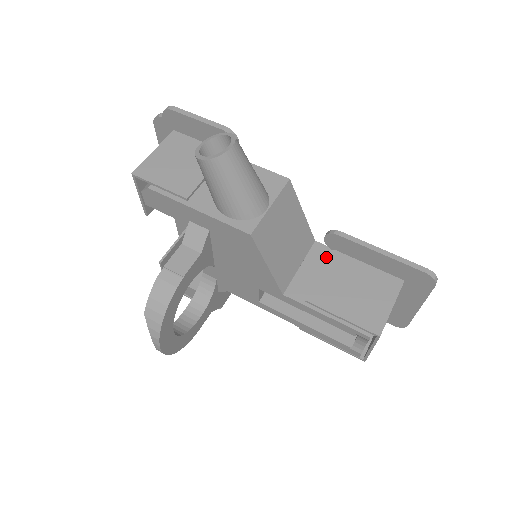
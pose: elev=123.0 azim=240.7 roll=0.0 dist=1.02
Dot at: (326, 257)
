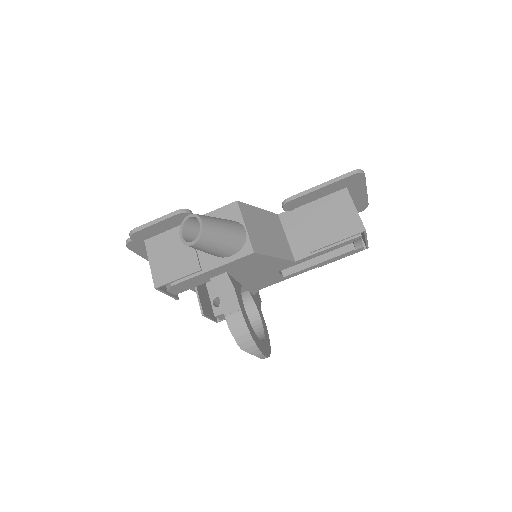
Dot at: (294, 217)
